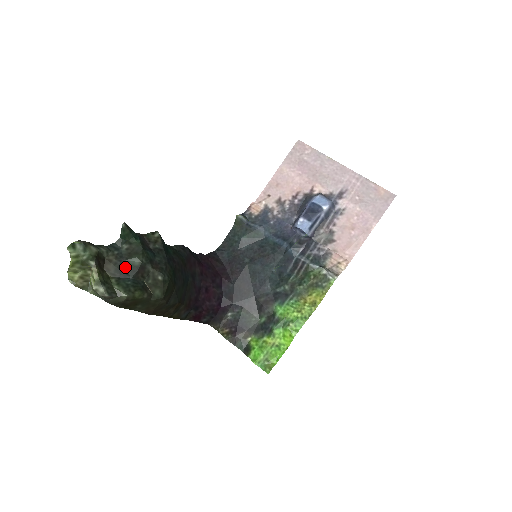
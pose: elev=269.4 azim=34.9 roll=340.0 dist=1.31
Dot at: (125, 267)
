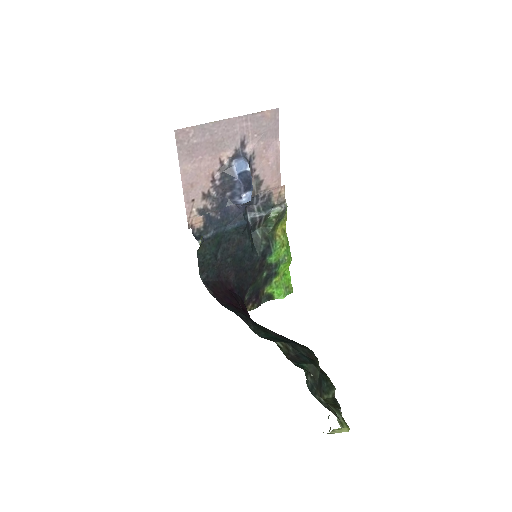
Dot at: (319, 384)
